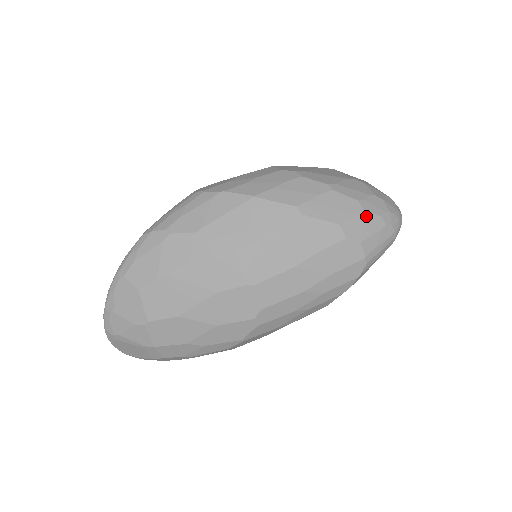
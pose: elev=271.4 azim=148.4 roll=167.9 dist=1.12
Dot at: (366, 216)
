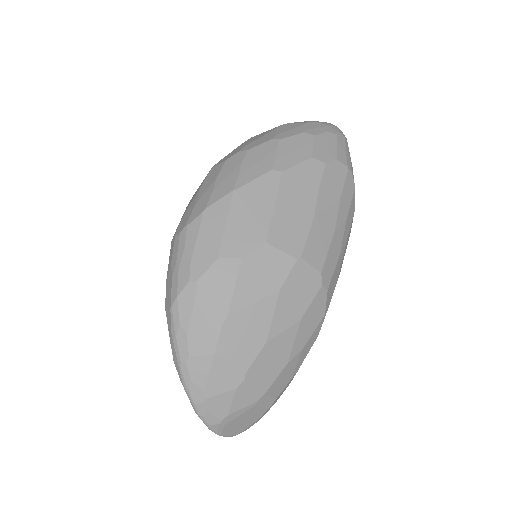
Dot at: (320, 138)
